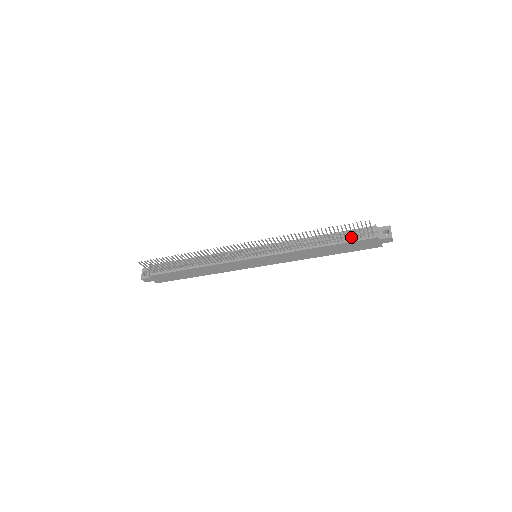
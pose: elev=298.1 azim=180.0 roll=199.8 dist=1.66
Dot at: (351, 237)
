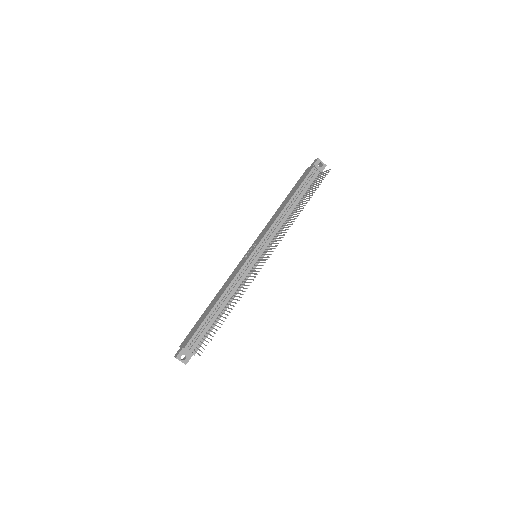
Dot at: (308, 186)
